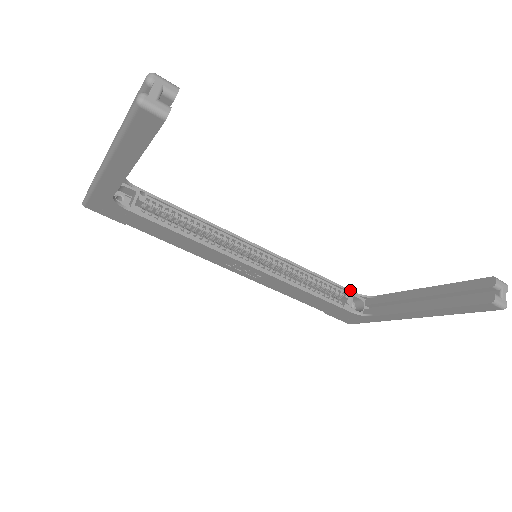
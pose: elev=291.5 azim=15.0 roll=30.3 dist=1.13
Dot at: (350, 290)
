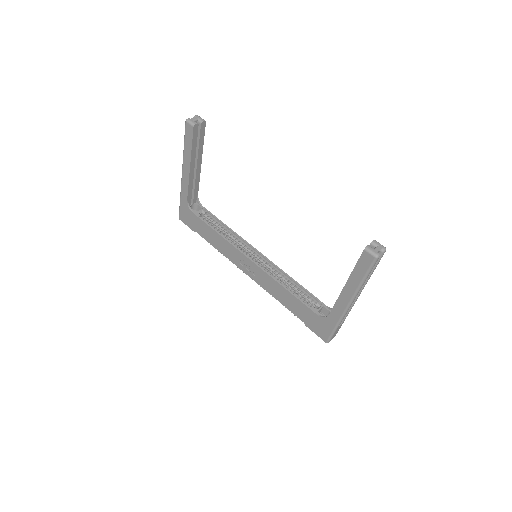
Dot at: (322, 302)
